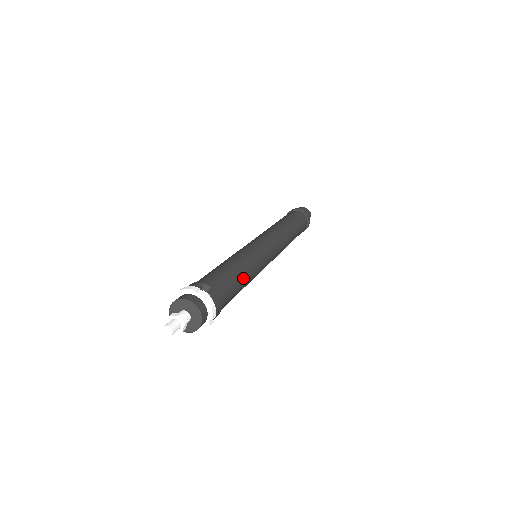
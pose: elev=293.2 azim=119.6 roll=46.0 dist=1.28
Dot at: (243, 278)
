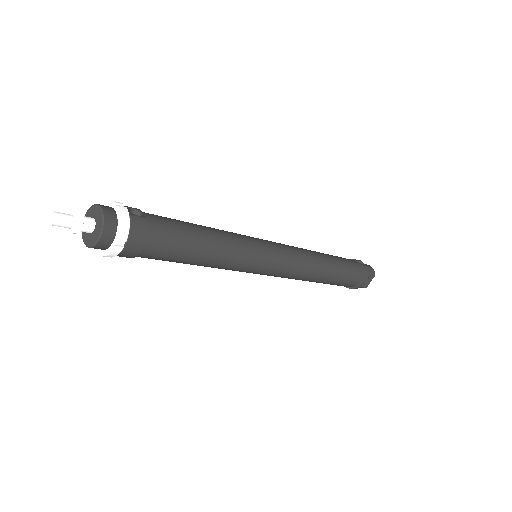
Dot at: (204, 243)
